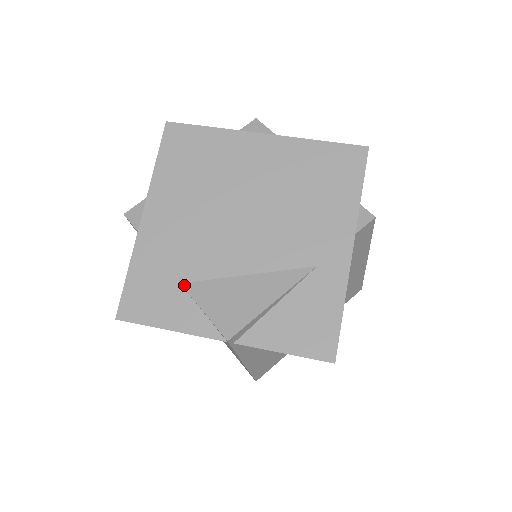
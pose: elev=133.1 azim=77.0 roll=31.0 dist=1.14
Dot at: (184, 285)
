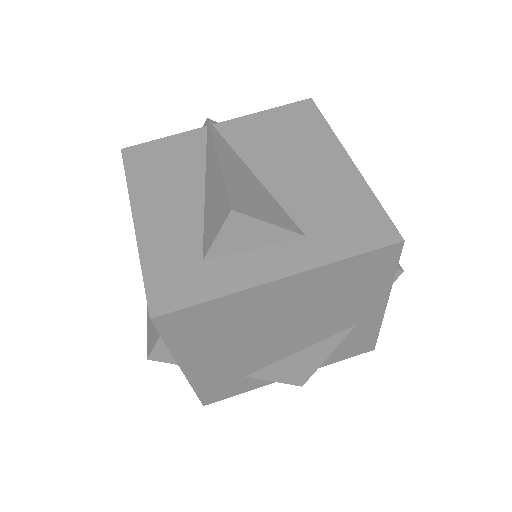
Dot at: (249, 376)
